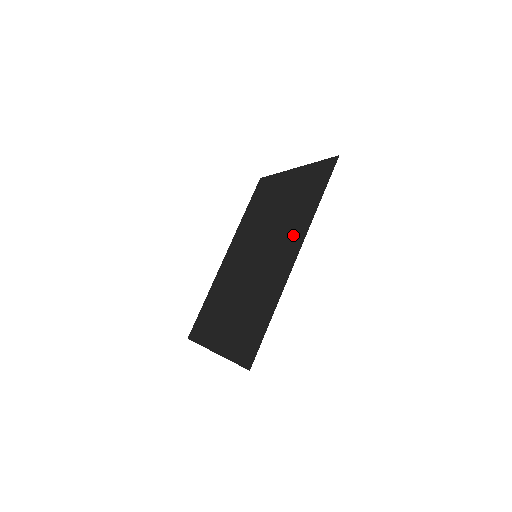
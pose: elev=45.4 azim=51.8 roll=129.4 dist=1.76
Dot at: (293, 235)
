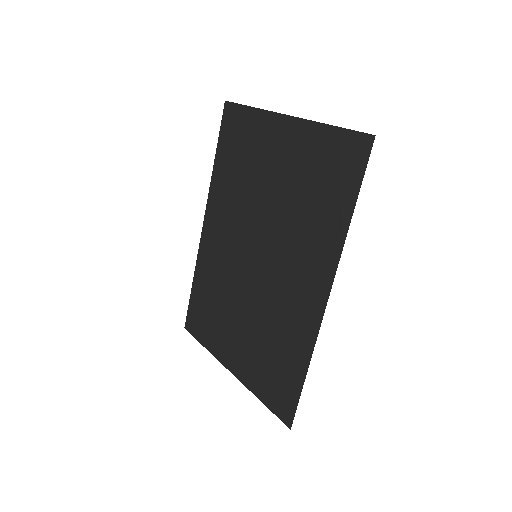
Dot at: (313, 256)
